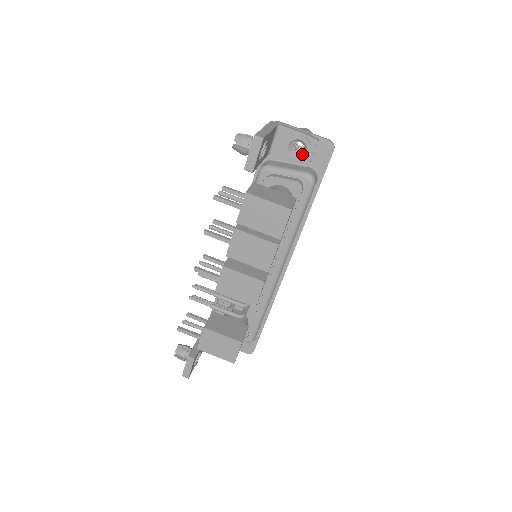
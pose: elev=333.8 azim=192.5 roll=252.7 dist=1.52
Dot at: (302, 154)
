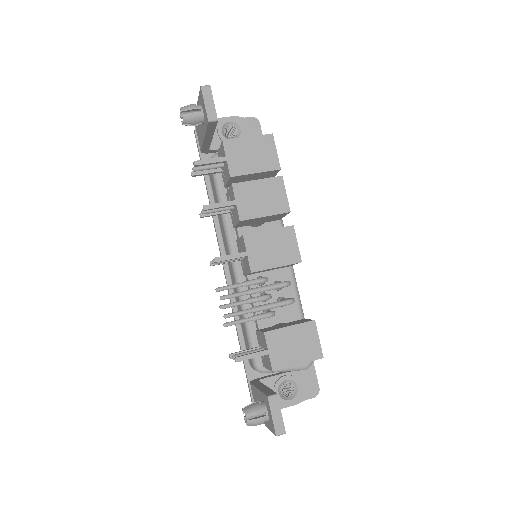
Dot at: (237, 134)
